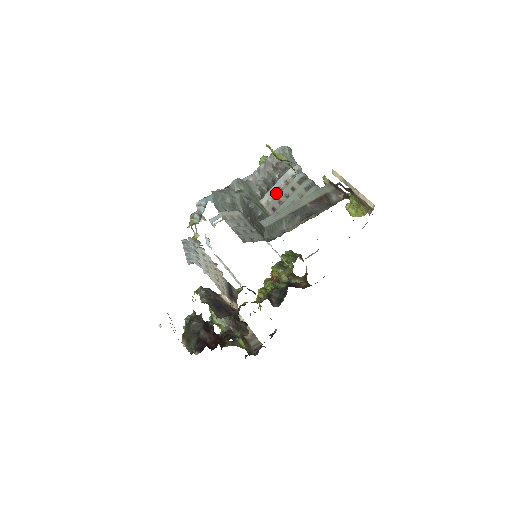
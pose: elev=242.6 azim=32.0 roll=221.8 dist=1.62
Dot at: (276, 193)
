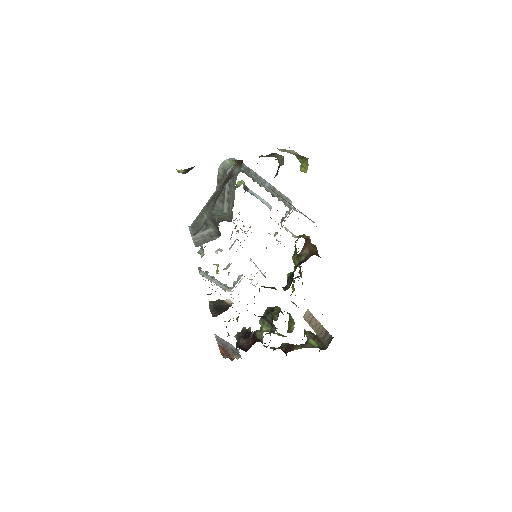
Dot at: (228, 198)
